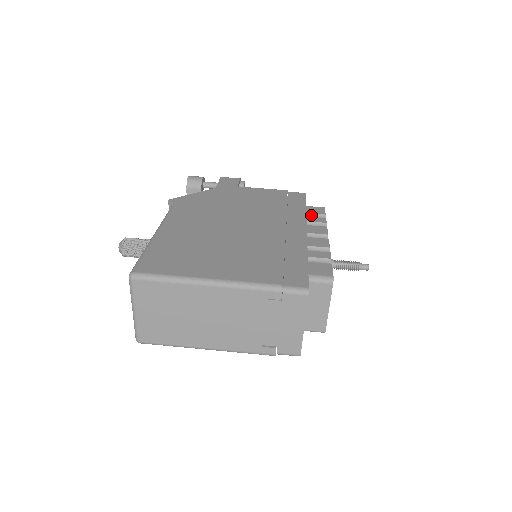
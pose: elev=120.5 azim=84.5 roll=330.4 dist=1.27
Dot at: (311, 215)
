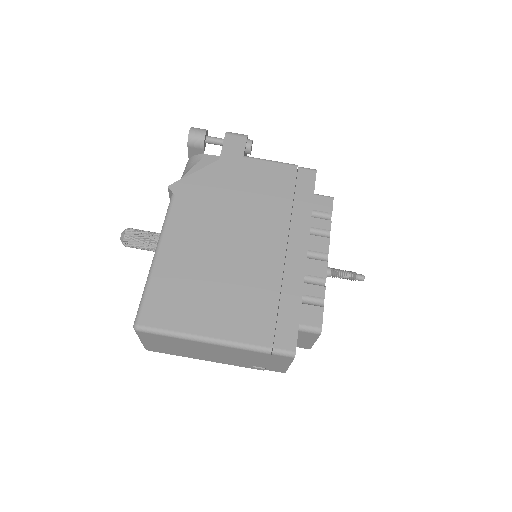
Dot at: (317, 212)
